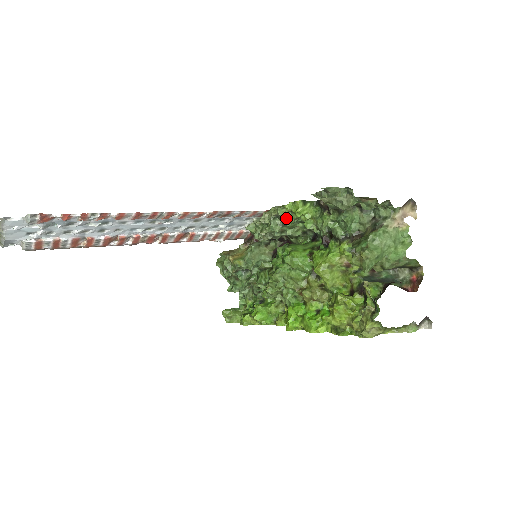
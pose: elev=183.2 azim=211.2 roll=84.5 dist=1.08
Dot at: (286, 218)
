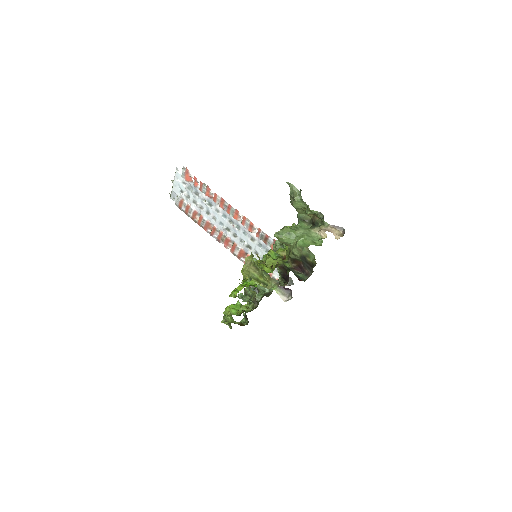
Dot at: occluded
